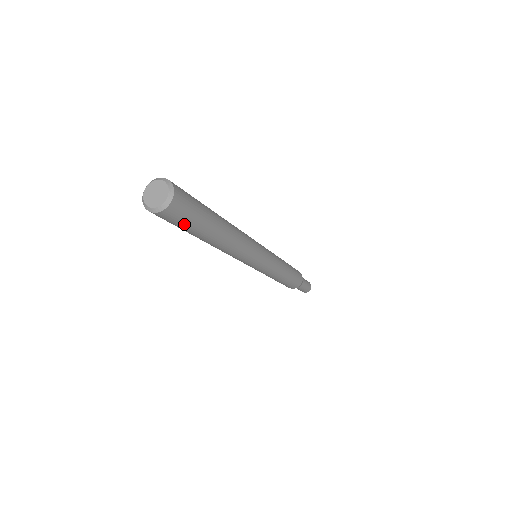
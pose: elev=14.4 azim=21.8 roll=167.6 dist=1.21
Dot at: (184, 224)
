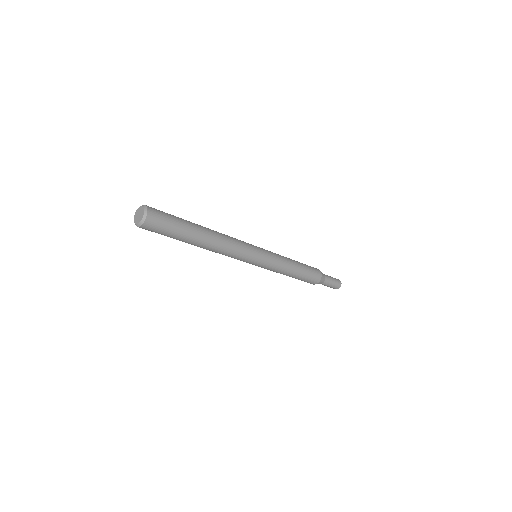
Dot at: (164, 233)
